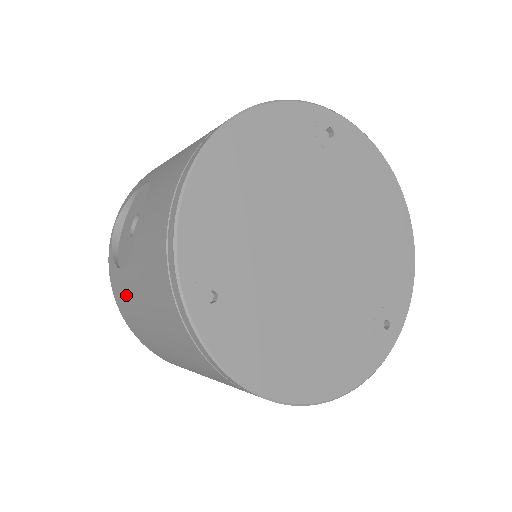
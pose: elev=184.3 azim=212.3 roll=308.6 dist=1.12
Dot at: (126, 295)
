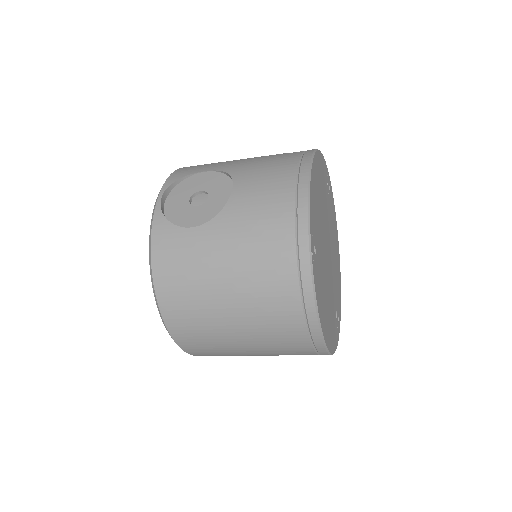
Dot at: (188, 250)
